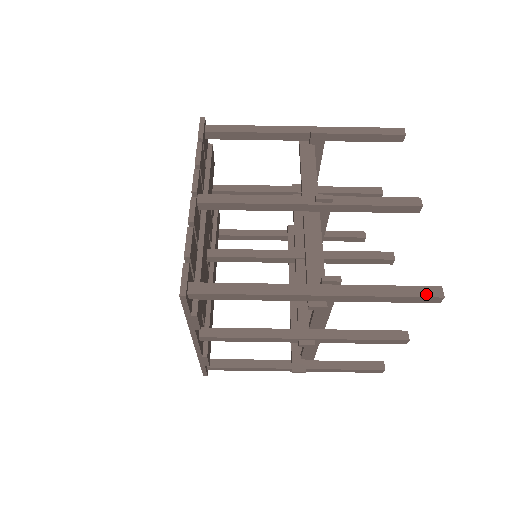
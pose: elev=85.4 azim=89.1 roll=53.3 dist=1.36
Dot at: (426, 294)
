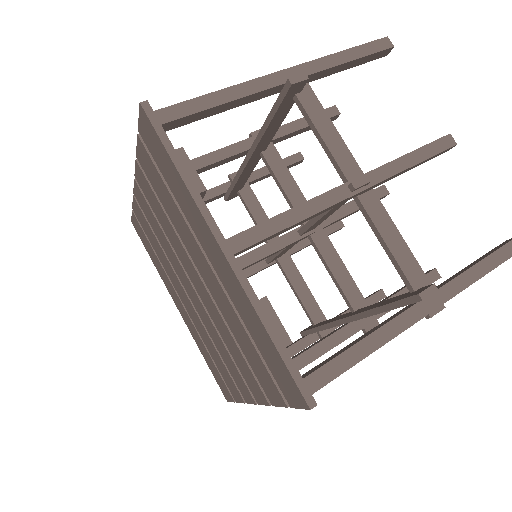
Dot at: (372, 43)
